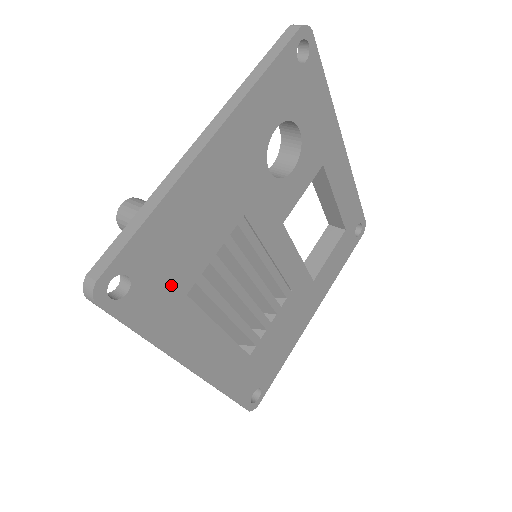
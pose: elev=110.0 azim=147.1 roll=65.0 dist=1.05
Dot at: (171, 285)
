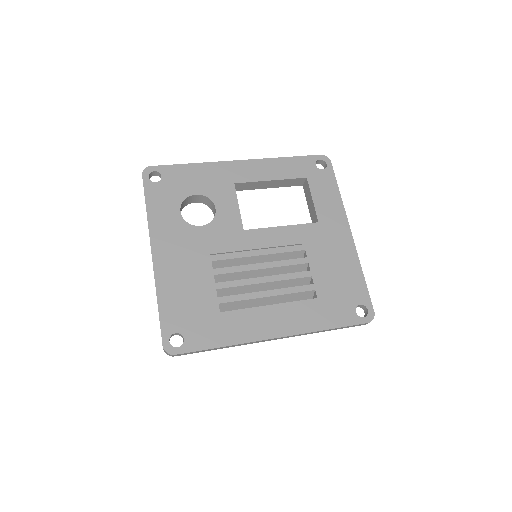
Dot at: (205, 317)
